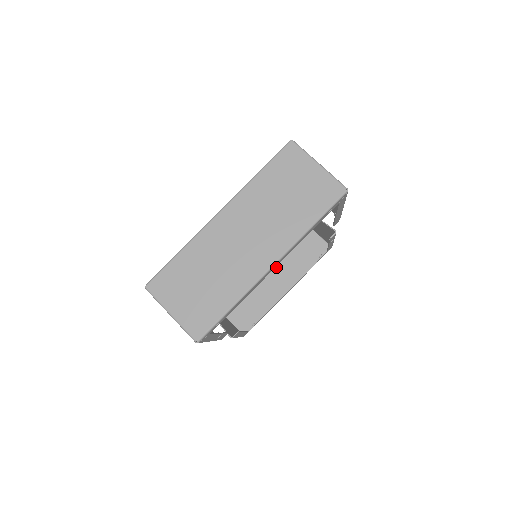
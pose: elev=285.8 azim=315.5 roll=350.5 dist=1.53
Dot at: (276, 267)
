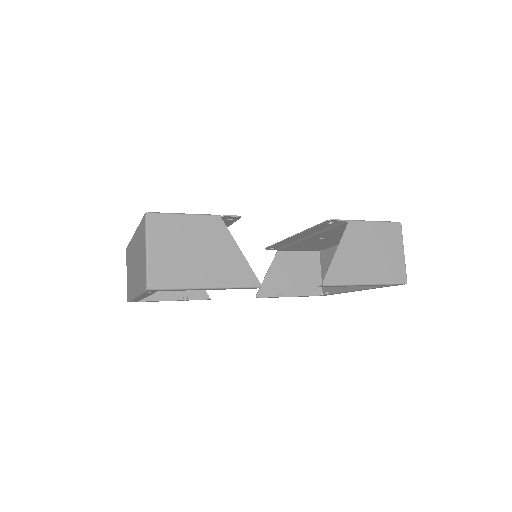
Dot at: occluded
